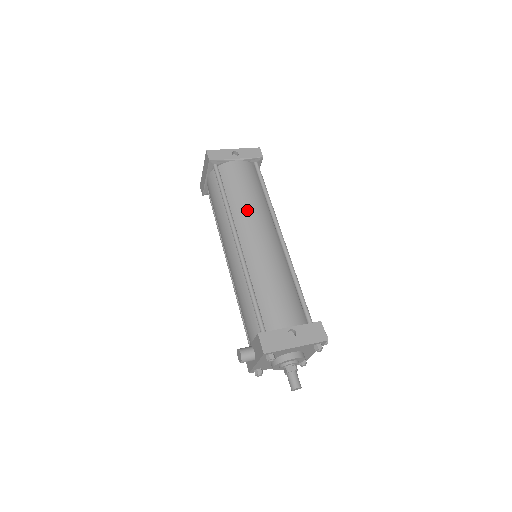
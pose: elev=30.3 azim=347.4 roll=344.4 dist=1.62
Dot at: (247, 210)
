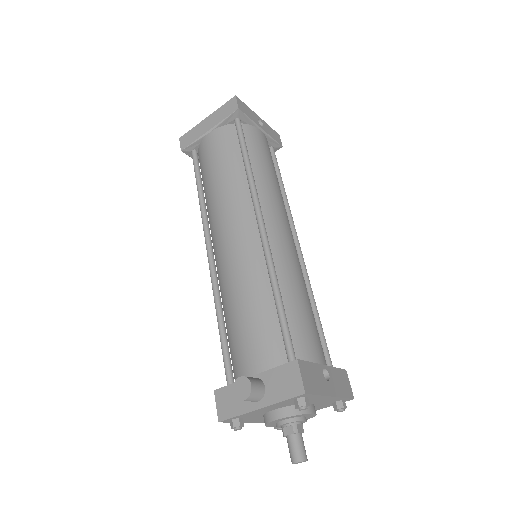
Dot at: (273, 192)
